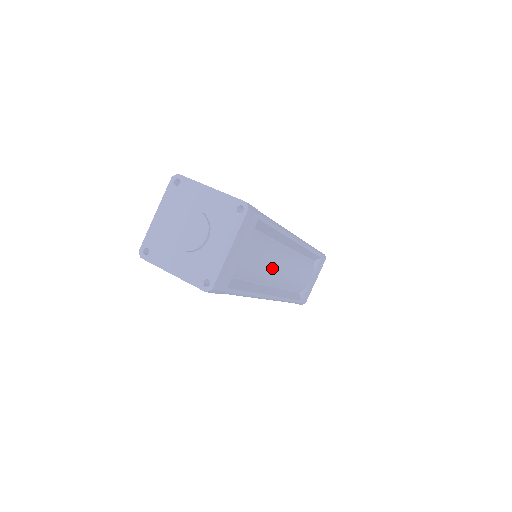
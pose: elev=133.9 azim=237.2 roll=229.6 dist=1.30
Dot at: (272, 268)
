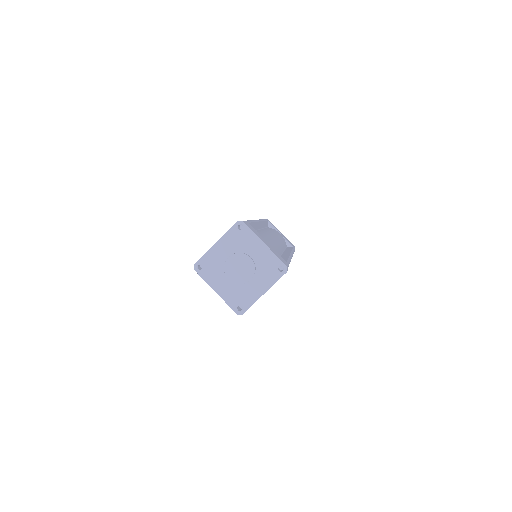
Dot at: occluded
